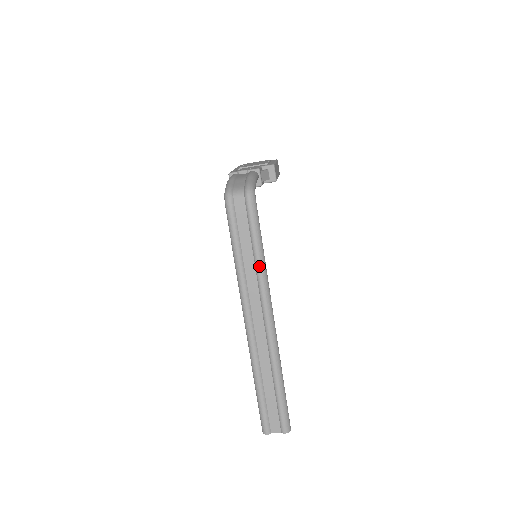
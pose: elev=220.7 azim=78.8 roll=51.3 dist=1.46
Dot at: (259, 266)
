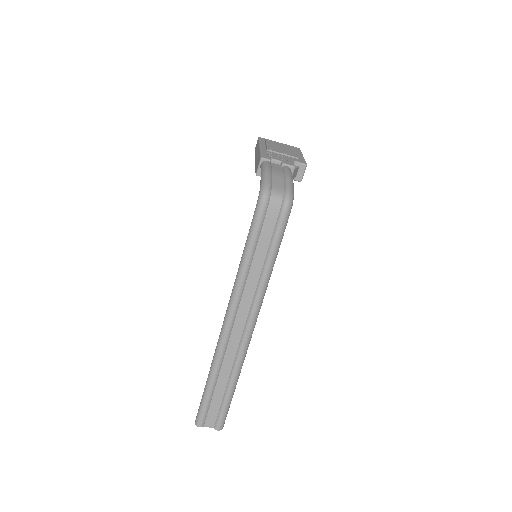
Dot at: (265, 277)
